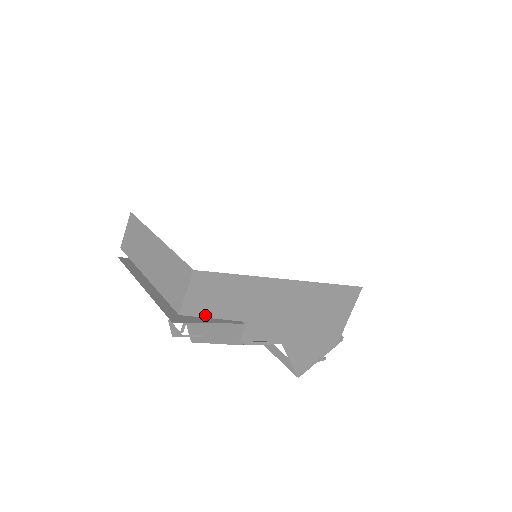
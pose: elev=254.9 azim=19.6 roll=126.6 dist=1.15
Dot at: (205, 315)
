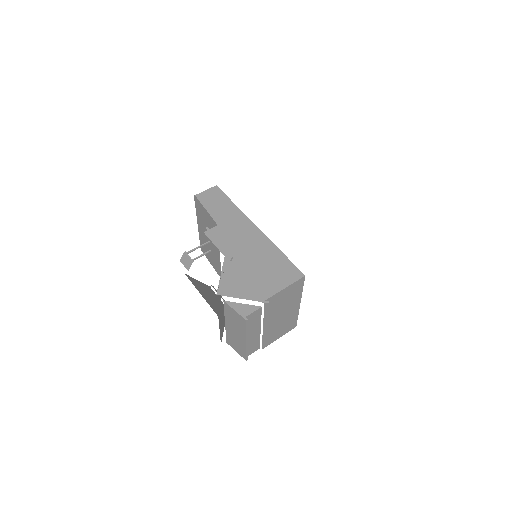
Dot at: (204, 205)
